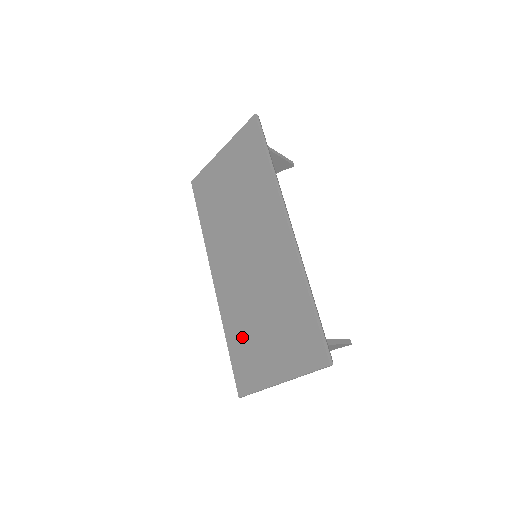
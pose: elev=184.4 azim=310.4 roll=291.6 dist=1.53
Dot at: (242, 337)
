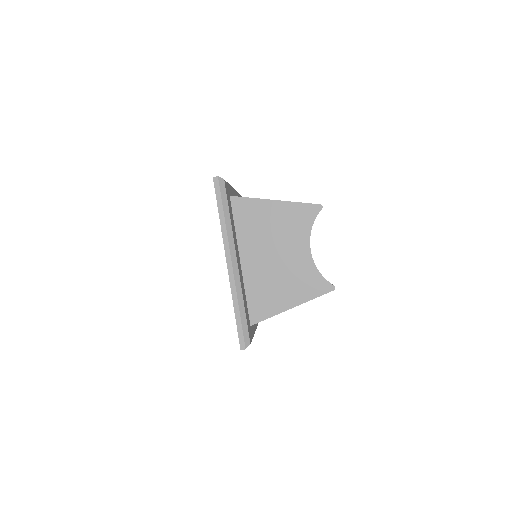
Dot at: occluded
